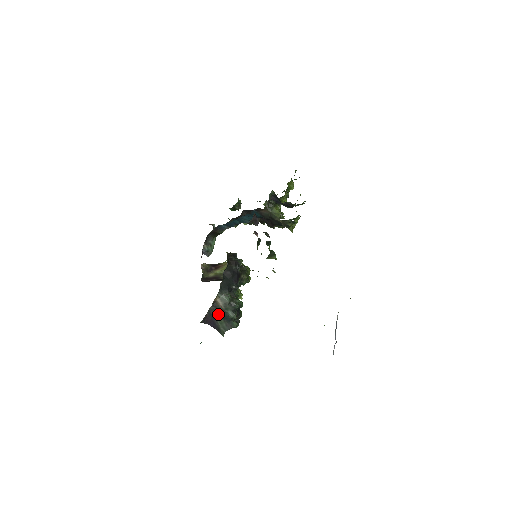
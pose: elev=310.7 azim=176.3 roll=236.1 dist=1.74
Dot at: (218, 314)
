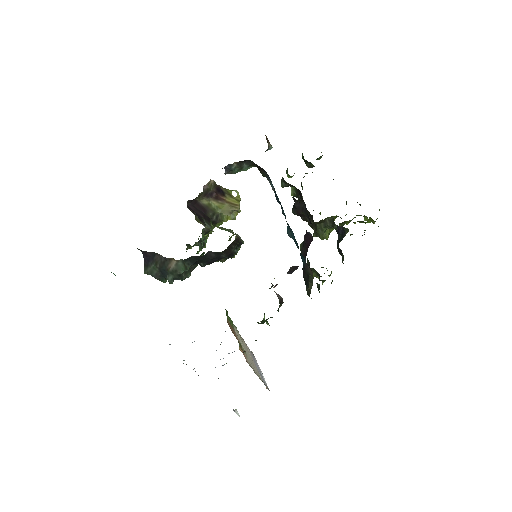
Dot at: (160, 264)
